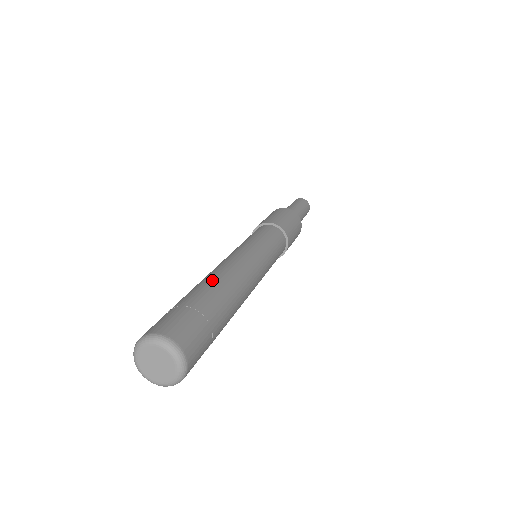
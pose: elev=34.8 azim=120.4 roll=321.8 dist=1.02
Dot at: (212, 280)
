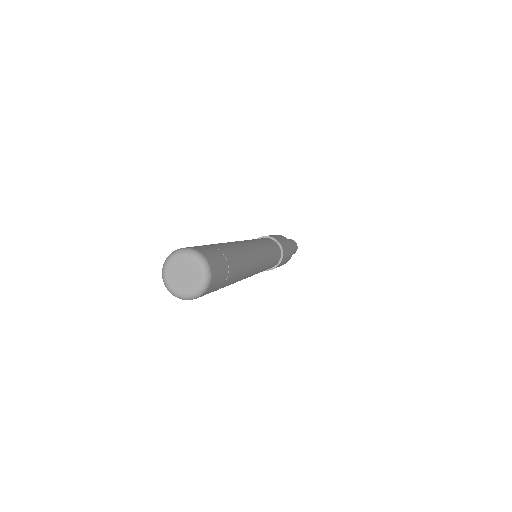
Dot at: (228, 243)
